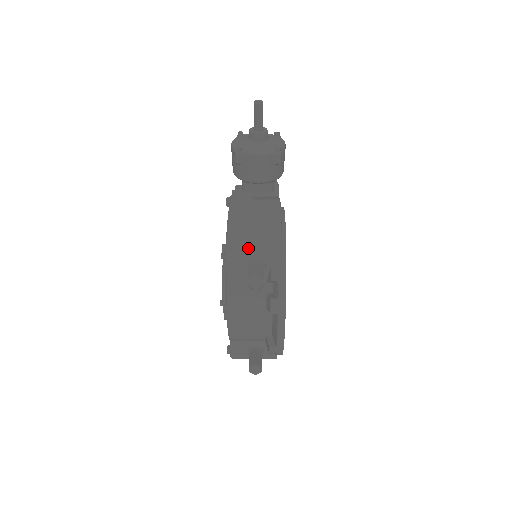
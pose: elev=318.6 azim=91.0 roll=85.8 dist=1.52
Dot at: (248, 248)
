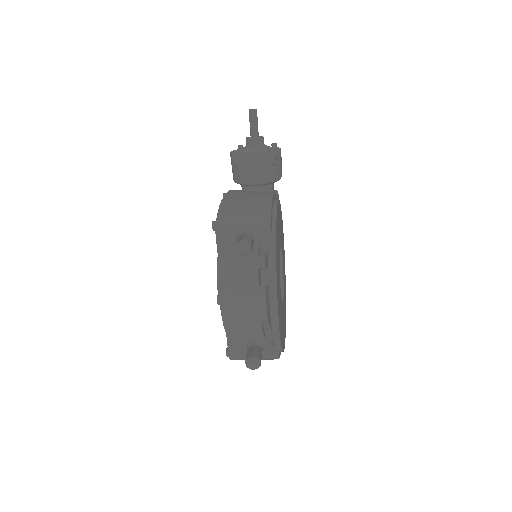
Dot at: (237, 220)
